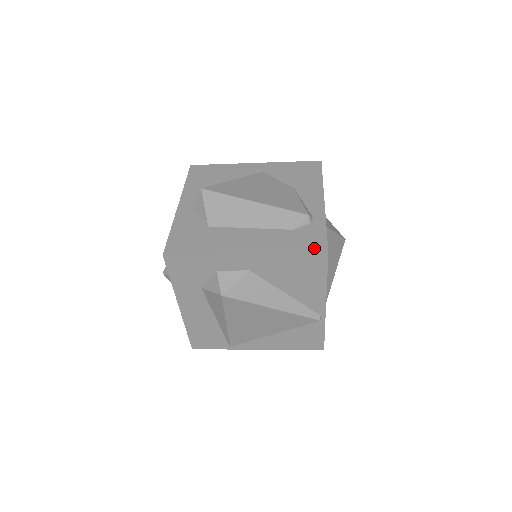
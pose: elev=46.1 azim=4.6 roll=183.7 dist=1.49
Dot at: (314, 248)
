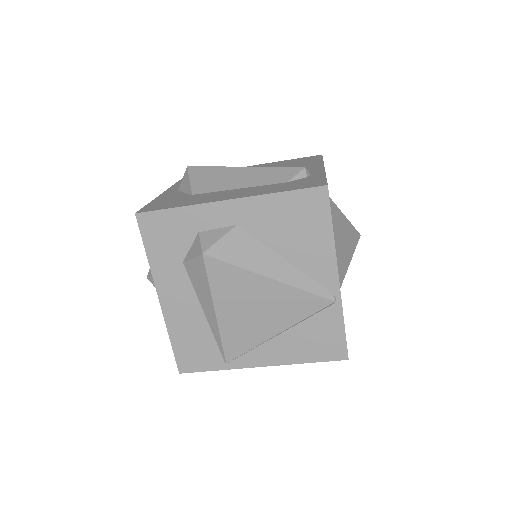
Dot at: (311, 185)
